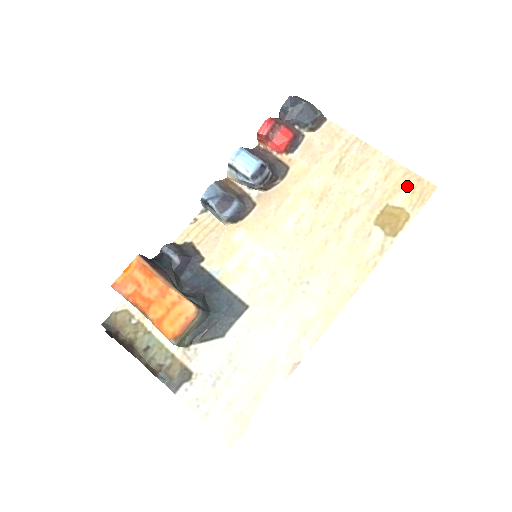
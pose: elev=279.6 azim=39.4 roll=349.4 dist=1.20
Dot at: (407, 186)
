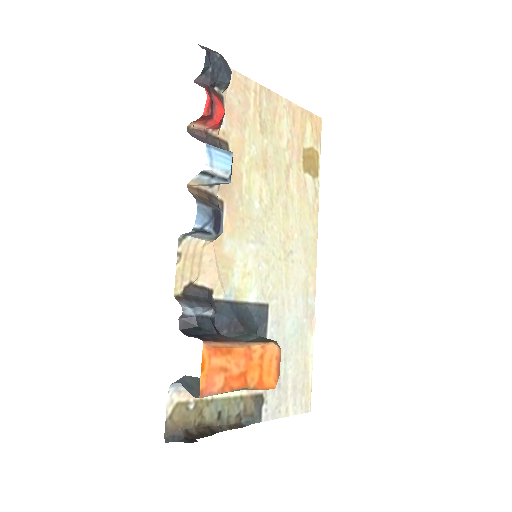
Dot at: (307, 125)
